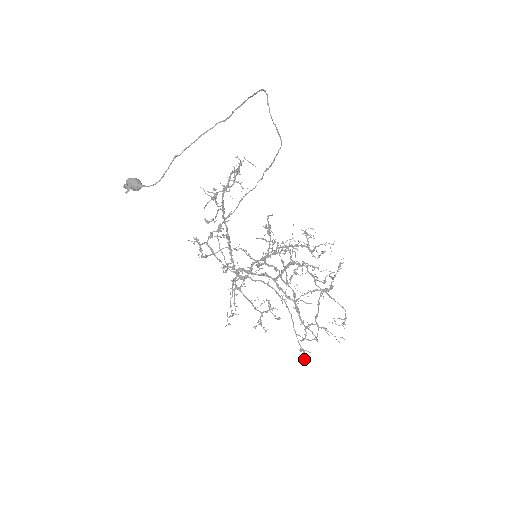
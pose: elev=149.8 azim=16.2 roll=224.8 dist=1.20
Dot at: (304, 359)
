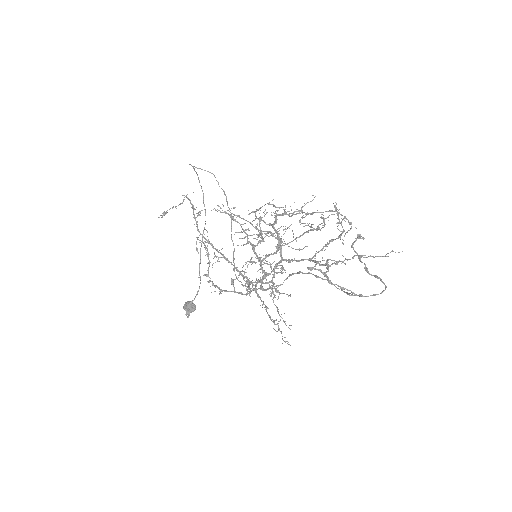
Dot at: (340, 287)
